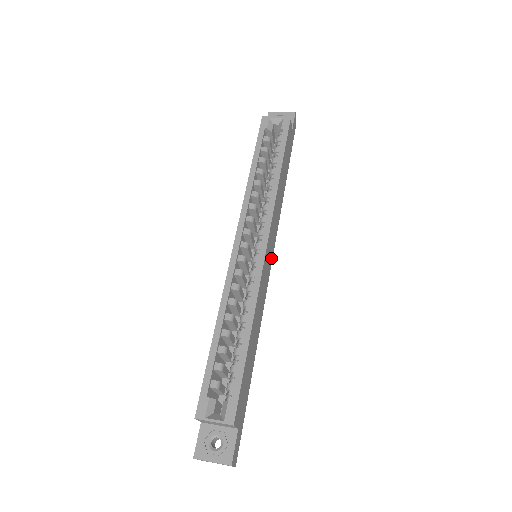
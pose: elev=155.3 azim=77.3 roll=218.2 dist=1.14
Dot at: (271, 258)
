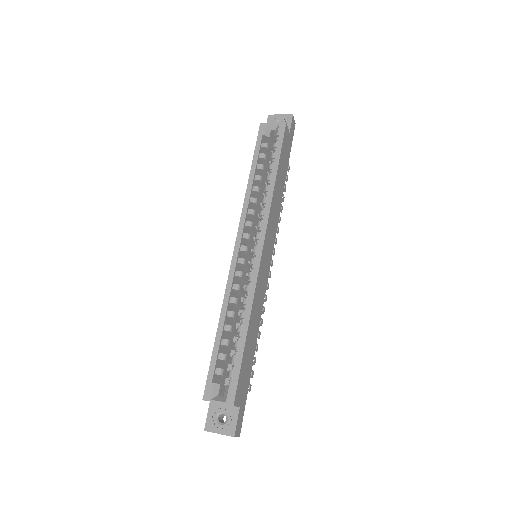
Dot at: (270, 257)
